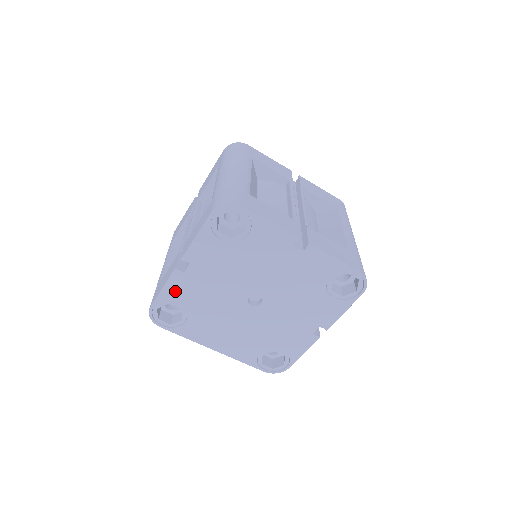
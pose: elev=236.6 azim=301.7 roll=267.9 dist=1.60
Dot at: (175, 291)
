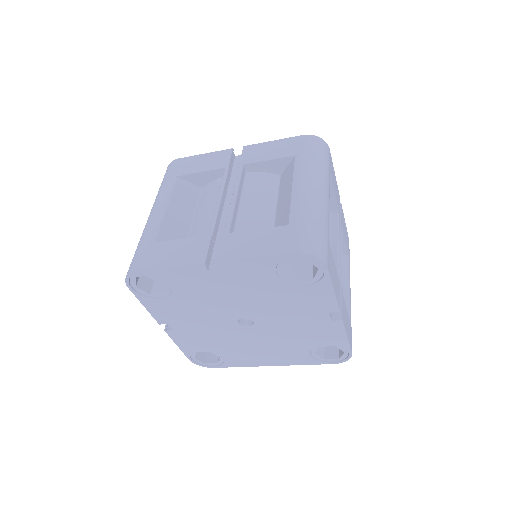
Dot at: (187, 343)
